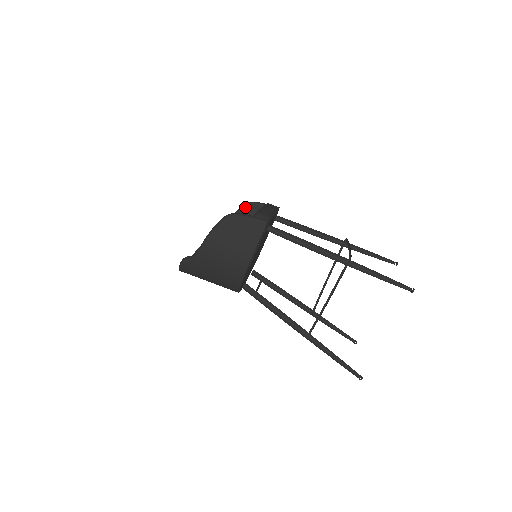
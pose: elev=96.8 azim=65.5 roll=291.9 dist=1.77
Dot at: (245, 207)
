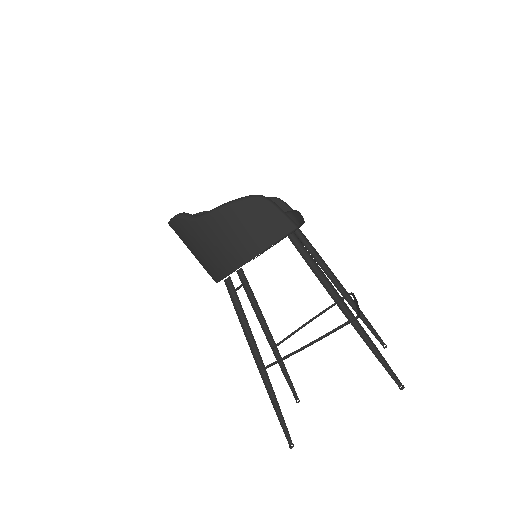
Dot at: occluded
